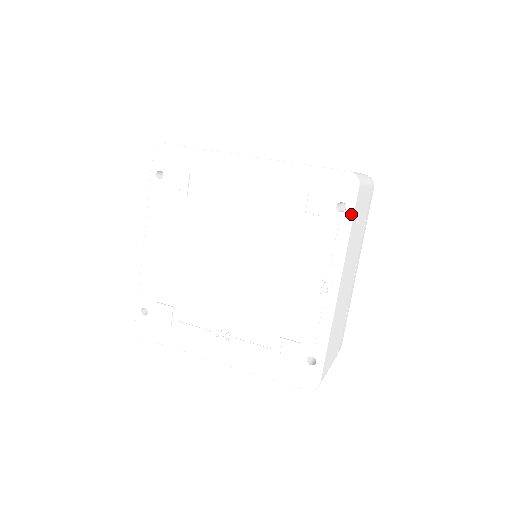
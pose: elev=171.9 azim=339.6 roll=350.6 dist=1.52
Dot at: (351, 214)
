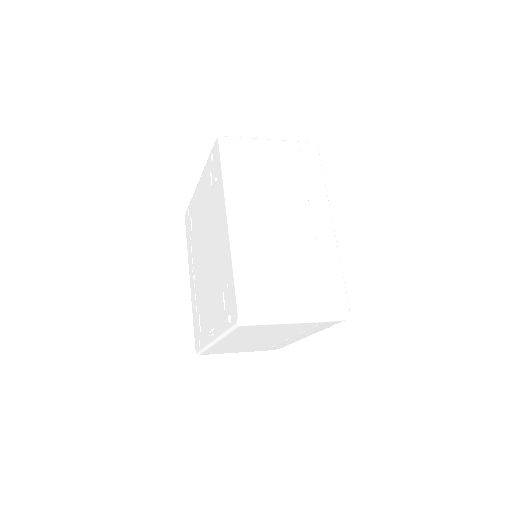
Dot at: (230, 329)
